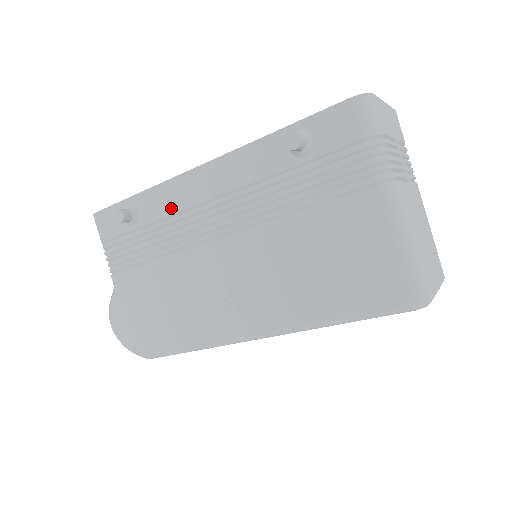
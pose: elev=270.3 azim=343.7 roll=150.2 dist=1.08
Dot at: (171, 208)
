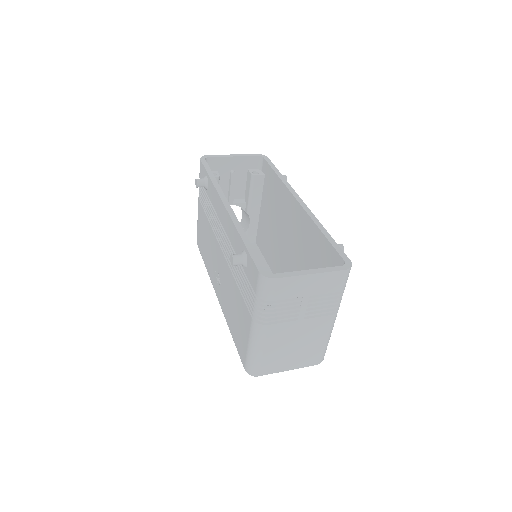
Dot at: (214, 205)
